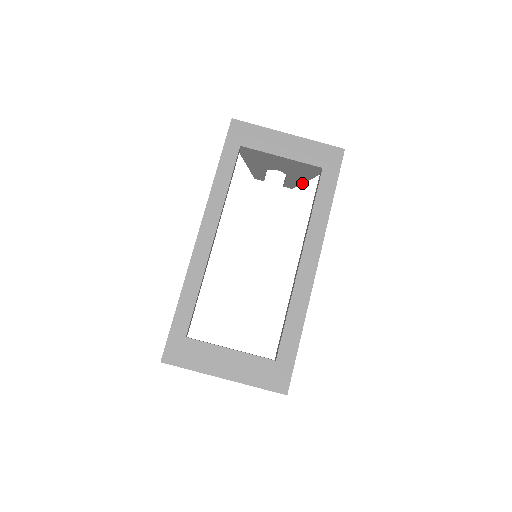
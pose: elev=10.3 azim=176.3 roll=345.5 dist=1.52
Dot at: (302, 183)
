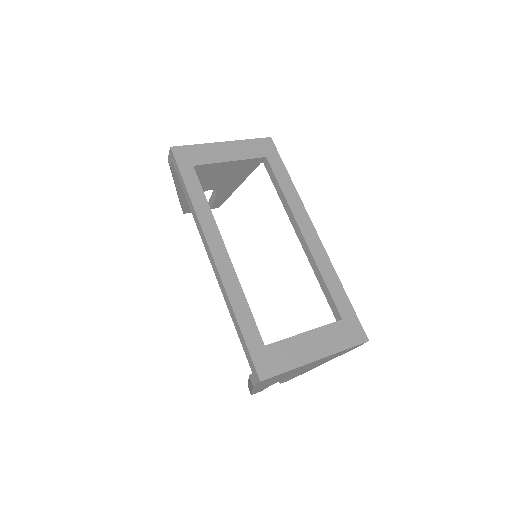
Dot at: (230, 195)
